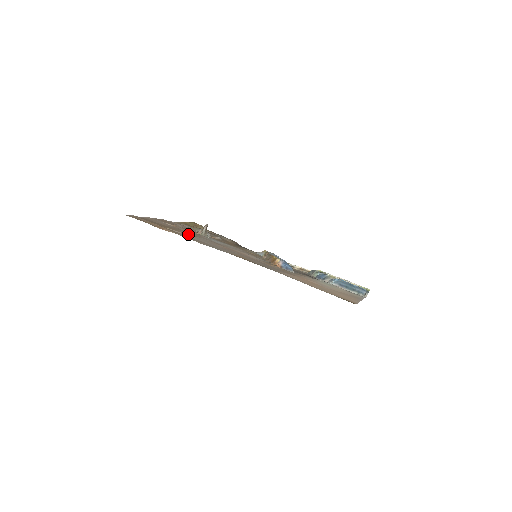
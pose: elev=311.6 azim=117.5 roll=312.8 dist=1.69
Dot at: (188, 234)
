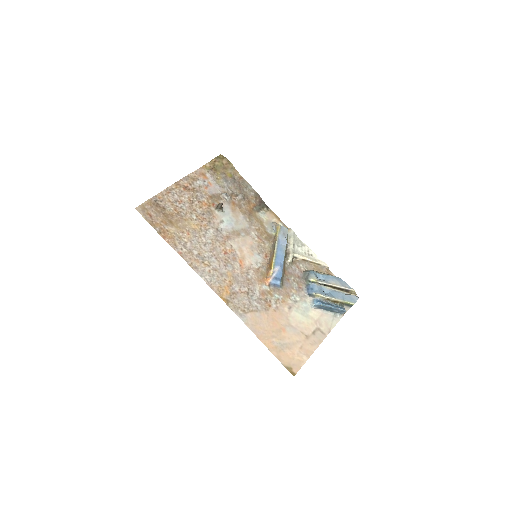
Dot at: (194, 232)
